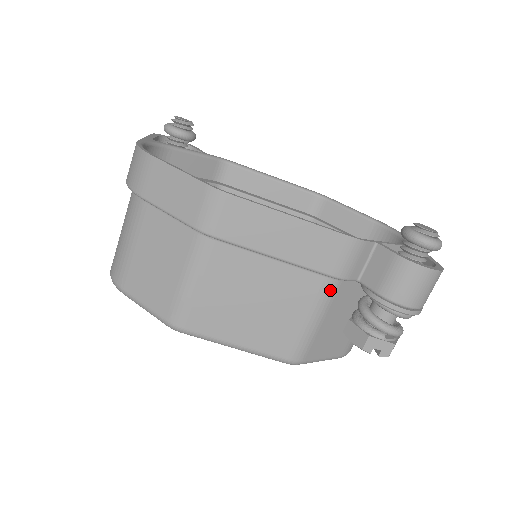
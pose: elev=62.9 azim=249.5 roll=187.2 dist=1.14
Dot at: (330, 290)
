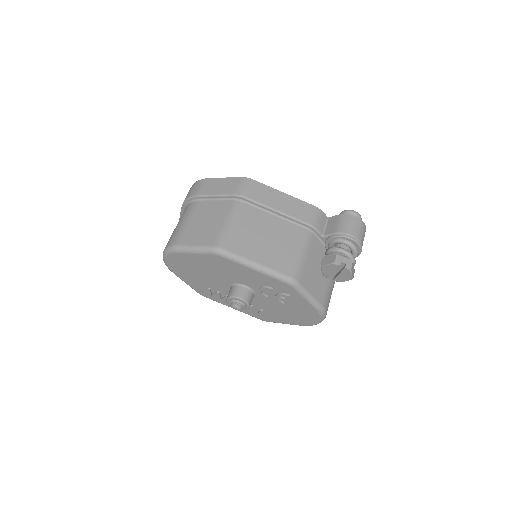
Dot at: (309, 237)
